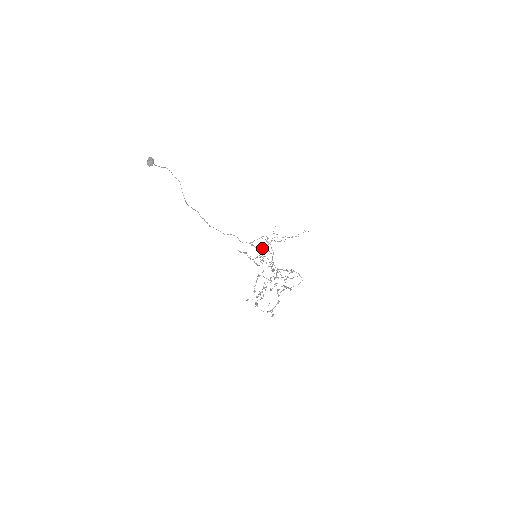
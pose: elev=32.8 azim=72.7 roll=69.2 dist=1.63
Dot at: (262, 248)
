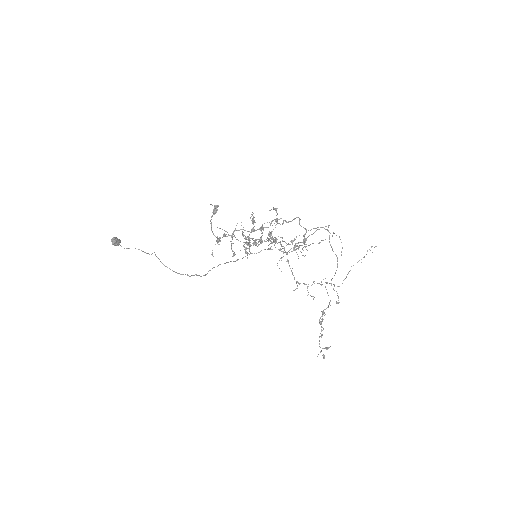
Dot at: occluded
